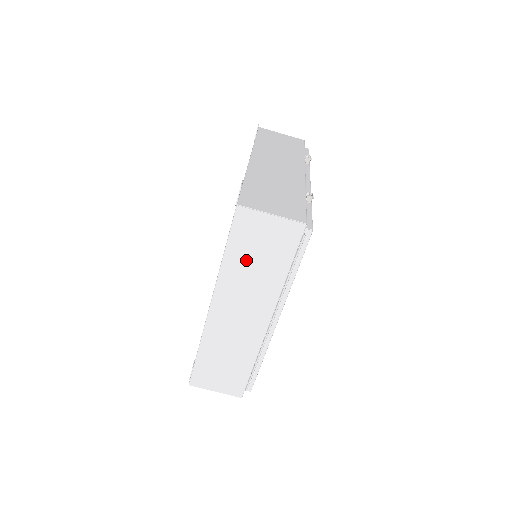
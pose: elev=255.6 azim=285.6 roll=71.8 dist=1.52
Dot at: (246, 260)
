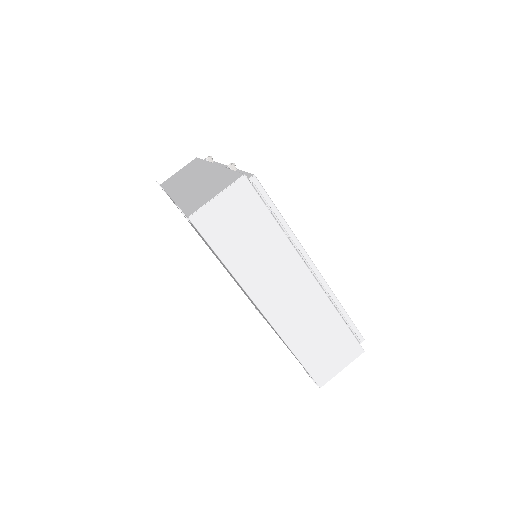
Dot at: (240, 248)
